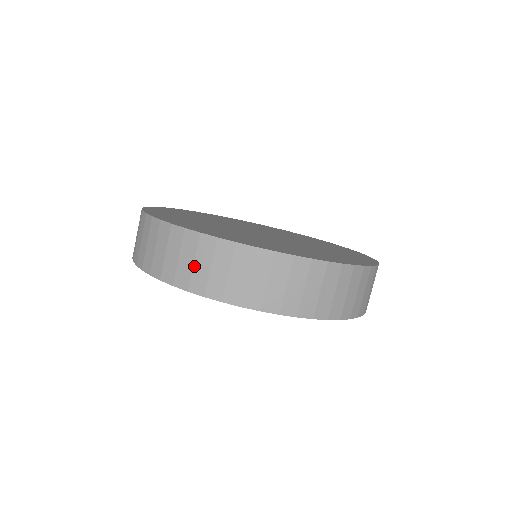
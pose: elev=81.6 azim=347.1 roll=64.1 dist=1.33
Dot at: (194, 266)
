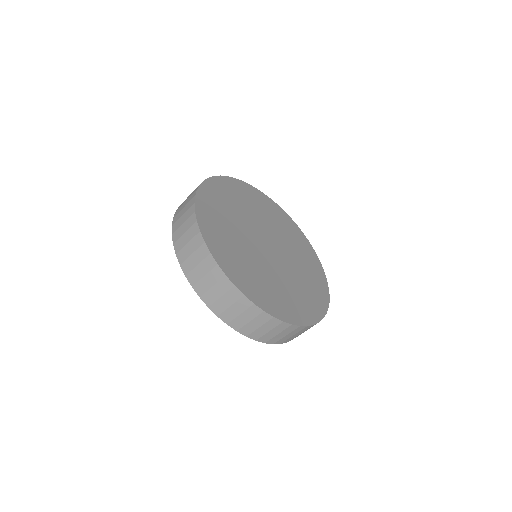
Dot at: (239, 316)
